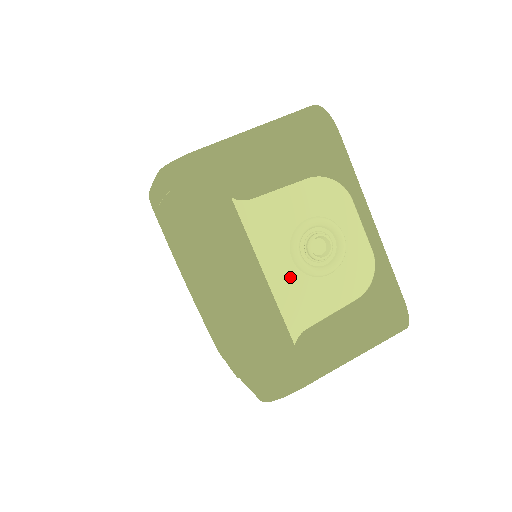
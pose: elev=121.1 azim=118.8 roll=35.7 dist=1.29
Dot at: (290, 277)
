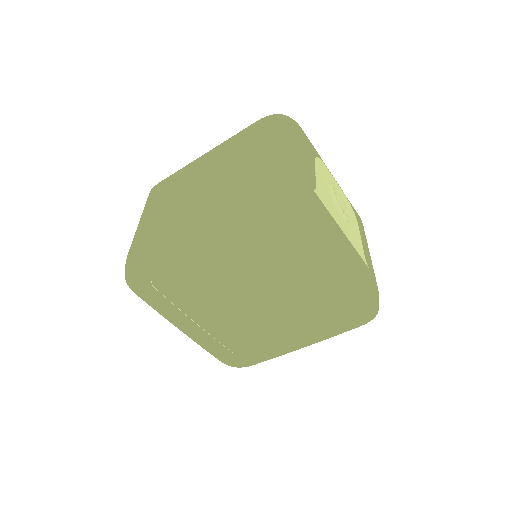
Dot at: (346, 228)
